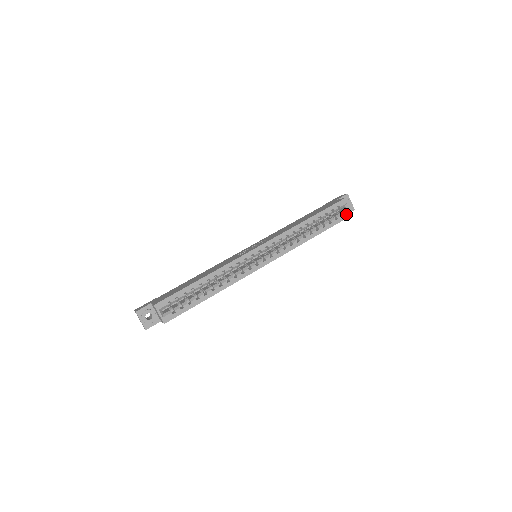
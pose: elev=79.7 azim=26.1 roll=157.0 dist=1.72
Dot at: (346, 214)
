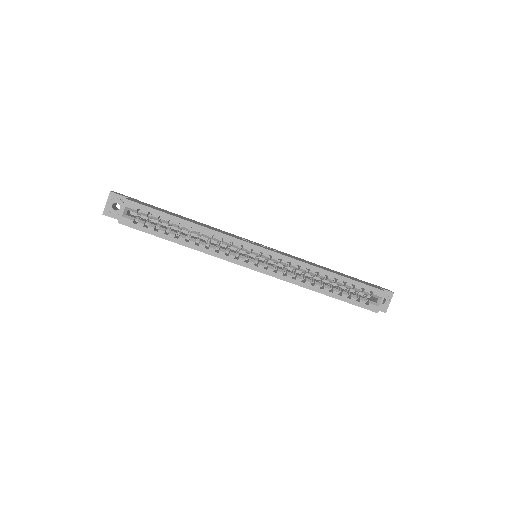
Dot at: (372, 306)
